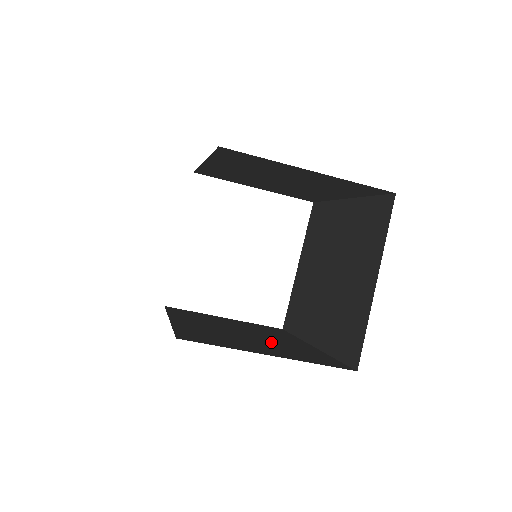
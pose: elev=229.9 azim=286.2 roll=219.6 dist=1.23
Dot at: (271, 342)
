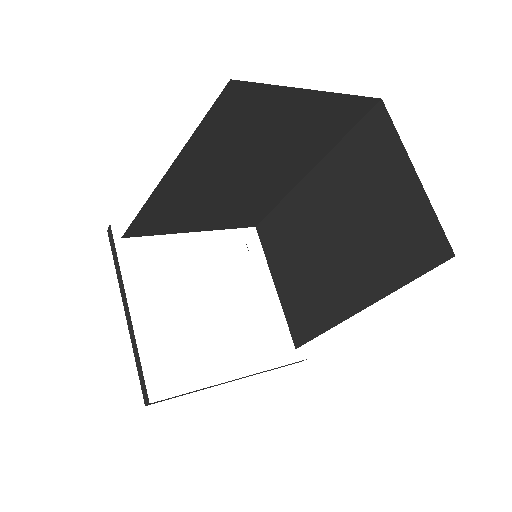
Dot at: occluded
